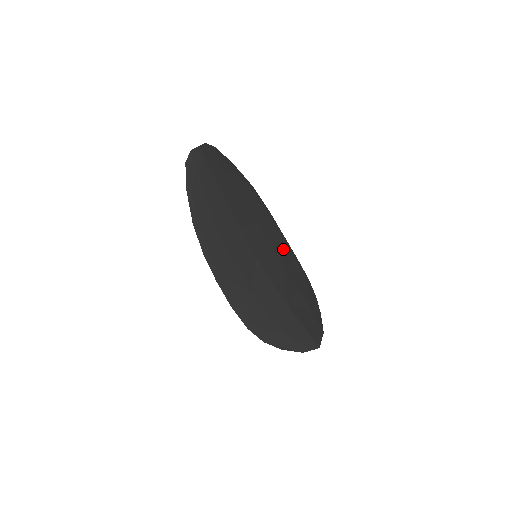
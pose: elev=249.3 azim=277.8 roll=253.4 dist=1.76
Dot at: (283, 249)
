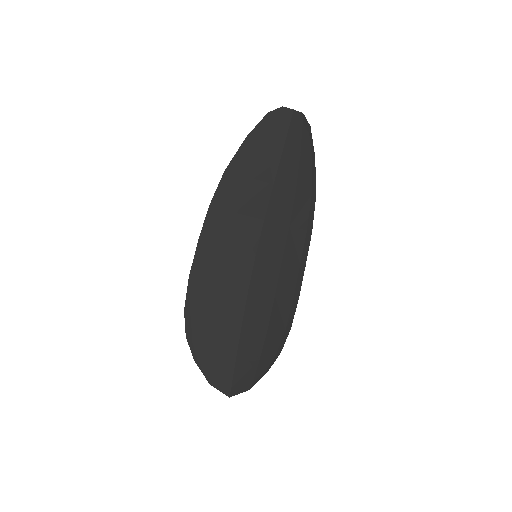
Dot at: (291, 278)
